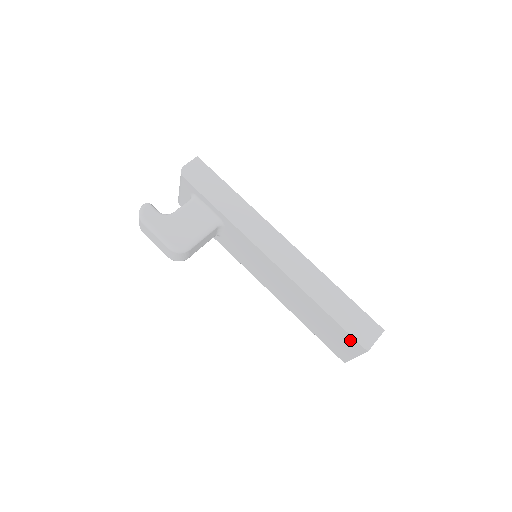
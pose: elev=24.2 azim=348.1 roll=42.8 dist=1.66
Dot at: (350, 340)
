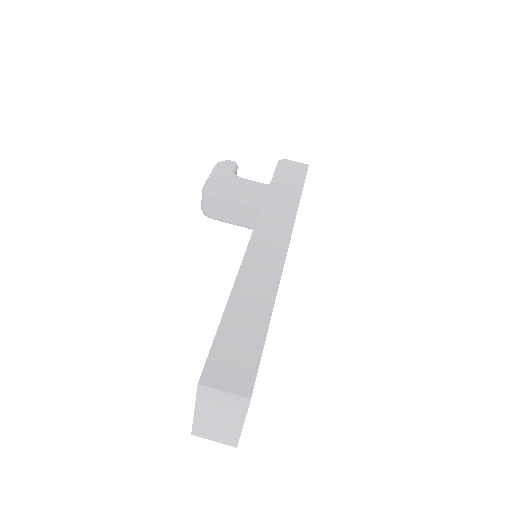
Dot at: occluded
